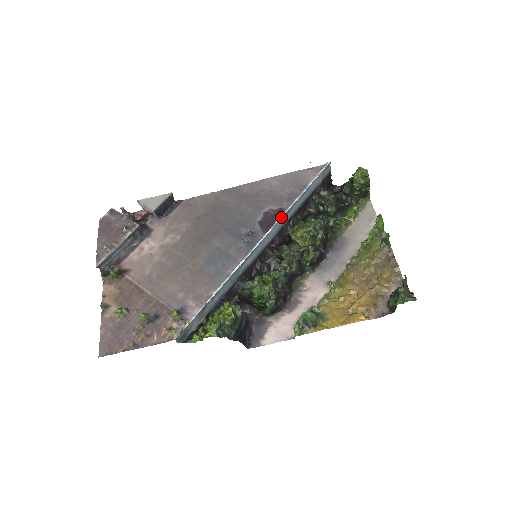
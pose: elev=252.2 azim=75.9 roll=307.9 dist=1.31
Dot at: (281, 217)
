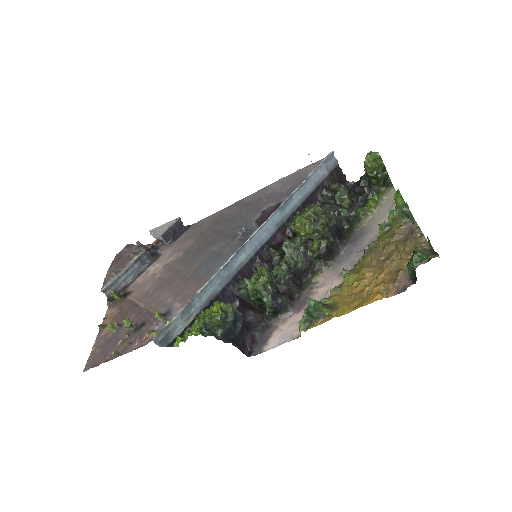
Dot at: (277, 209)
